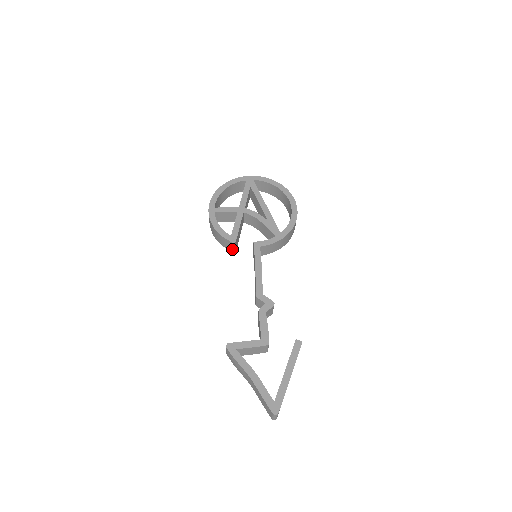
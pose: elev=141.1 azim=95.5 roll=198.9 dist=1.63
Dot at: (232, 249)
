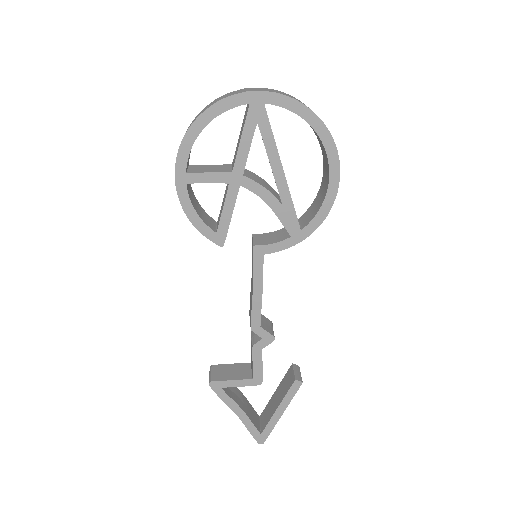
Dot at: occluded
